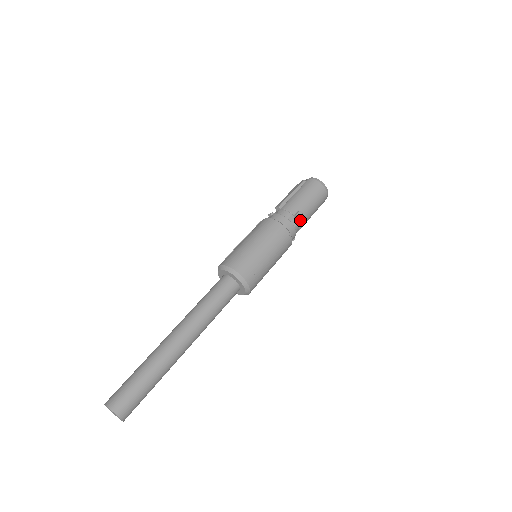
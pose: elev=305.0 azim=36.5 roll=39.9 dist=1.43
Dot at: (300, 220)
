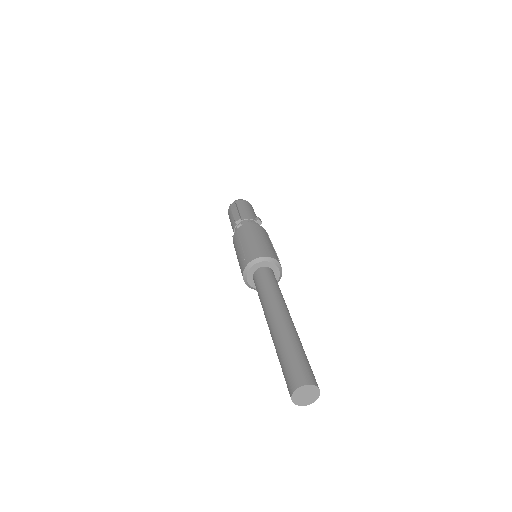
Dot at: occluded
